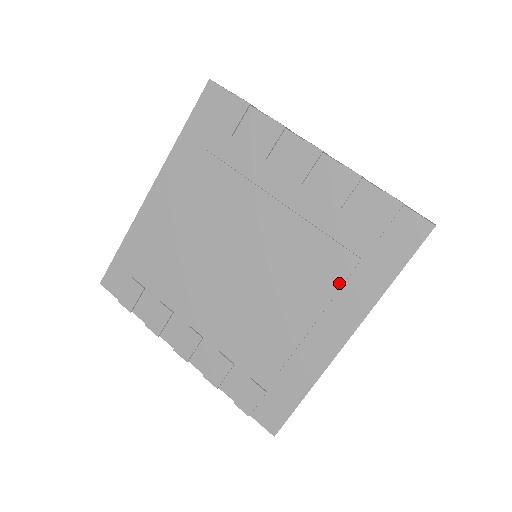
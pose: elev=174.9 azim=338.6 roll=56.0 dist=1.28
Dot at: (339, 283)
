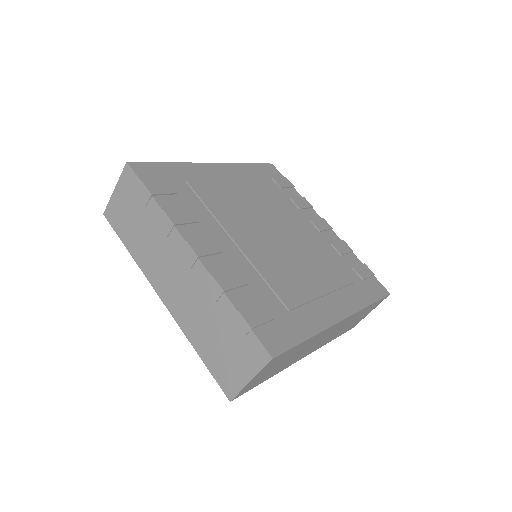
Dot at: (340, 285)
